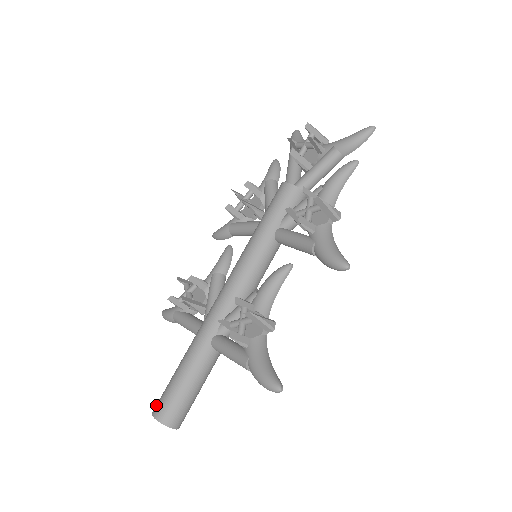
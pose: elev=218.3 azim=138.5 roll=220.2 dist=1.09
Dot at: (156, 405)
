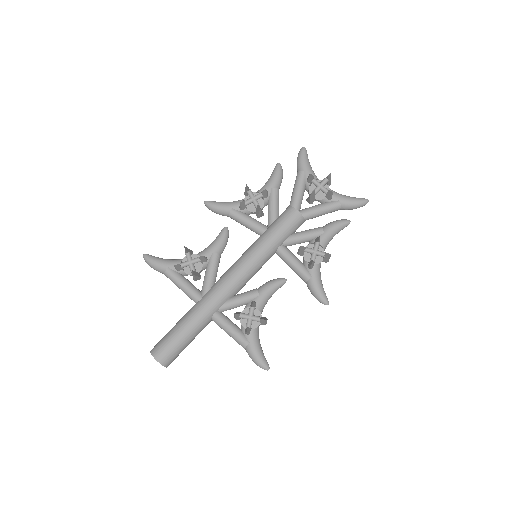
Dot at: (158, 351)
